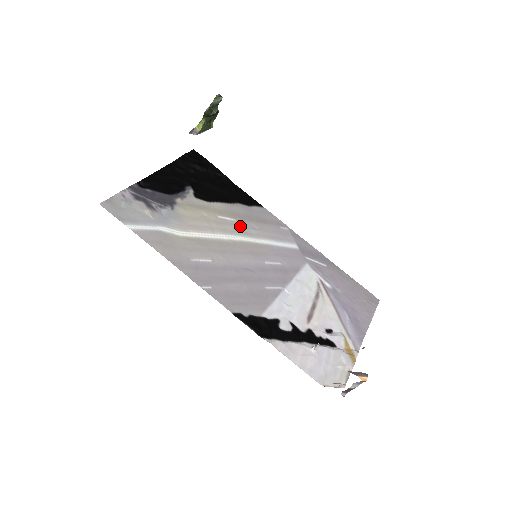
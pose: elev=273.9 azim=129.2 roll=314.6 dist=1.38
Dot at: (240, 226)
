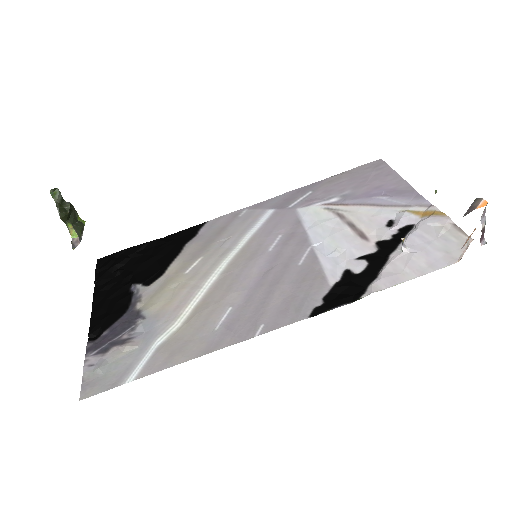
Dot at: (211, 256)
